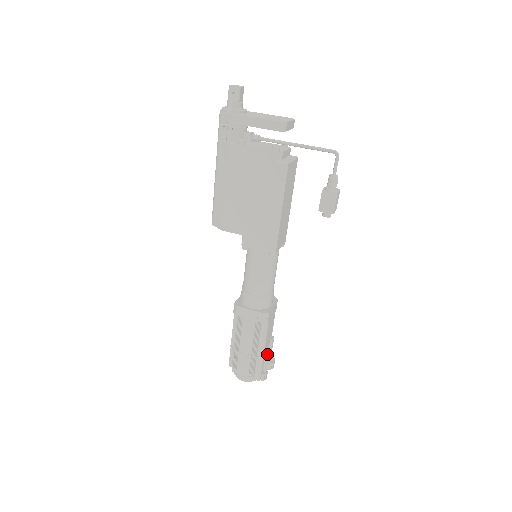
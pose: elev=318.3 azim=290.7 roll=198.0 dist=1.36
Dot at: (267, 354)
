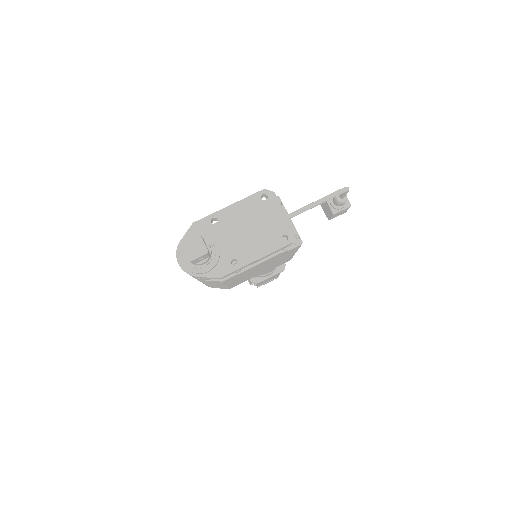
Dot at: occluded
